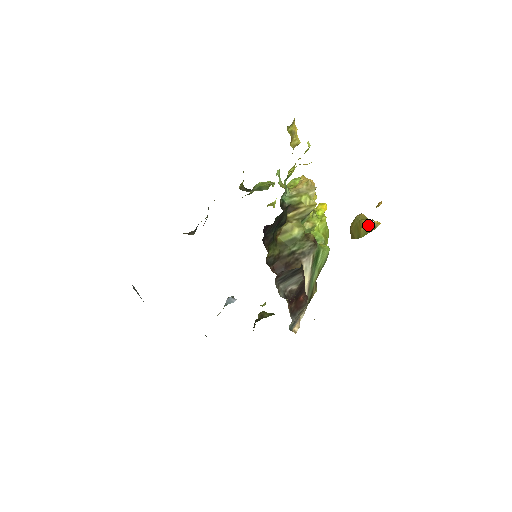
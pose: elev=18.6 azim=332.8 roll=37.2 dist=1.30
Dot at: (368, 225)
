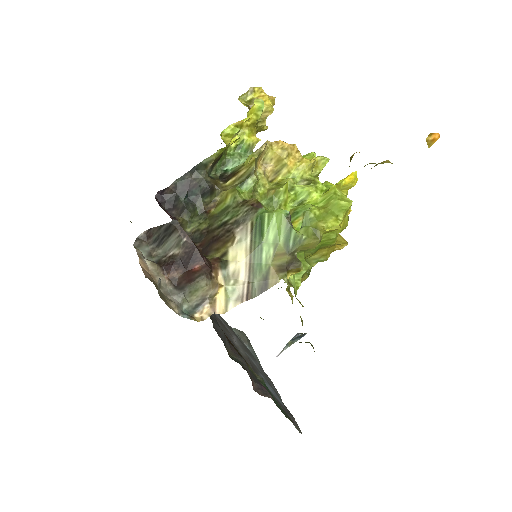
Dot at: occluded
